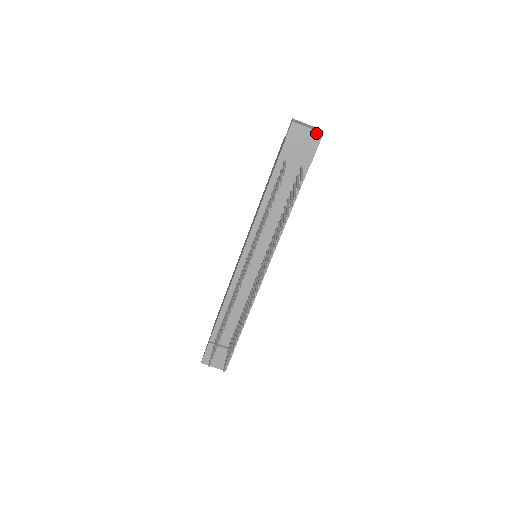
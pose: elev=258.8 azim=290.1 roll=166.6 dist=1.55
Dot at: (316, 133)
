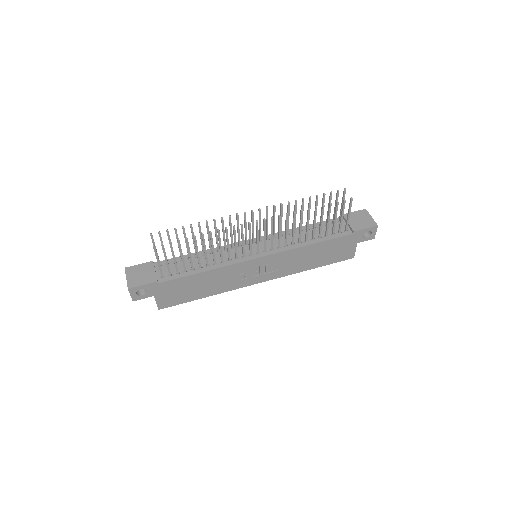
Dot at: (374, 222)
